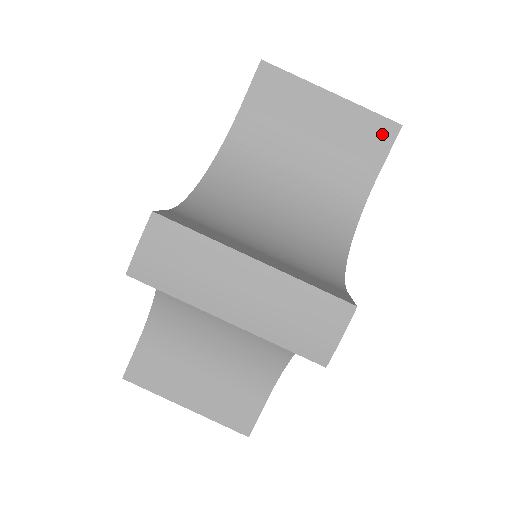
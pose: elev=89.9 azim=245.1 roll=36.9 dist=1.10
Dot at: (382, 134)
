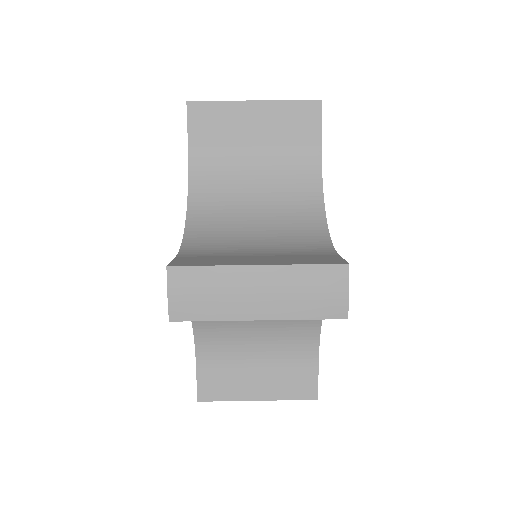
Dot at: (309, 114)
